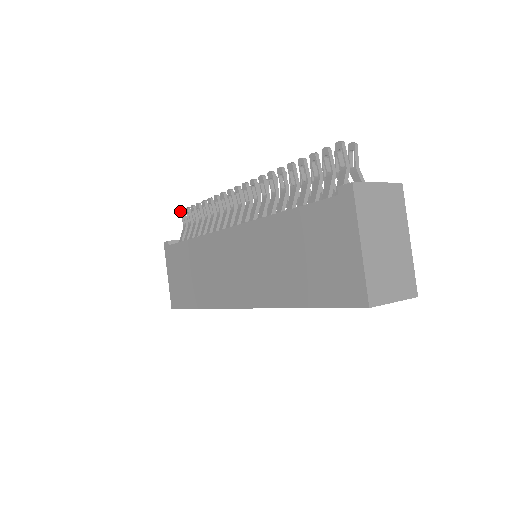
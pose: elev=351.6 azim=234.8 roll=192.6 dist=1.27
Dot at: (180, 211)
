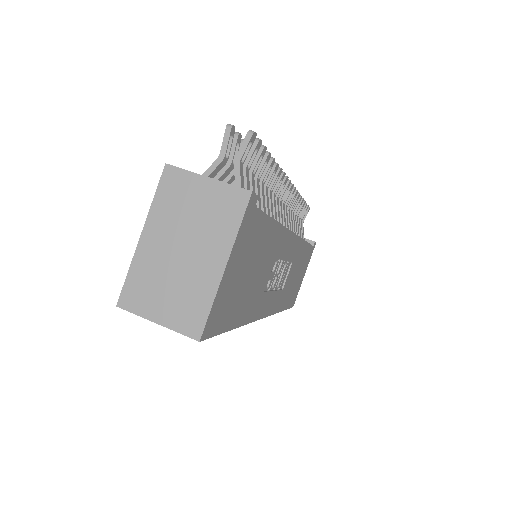
Dot at: occluded
